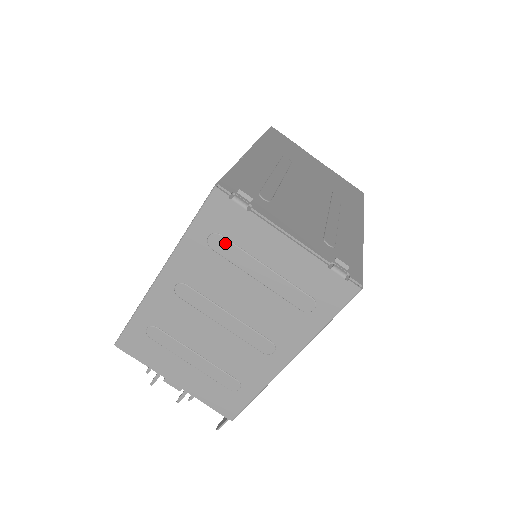
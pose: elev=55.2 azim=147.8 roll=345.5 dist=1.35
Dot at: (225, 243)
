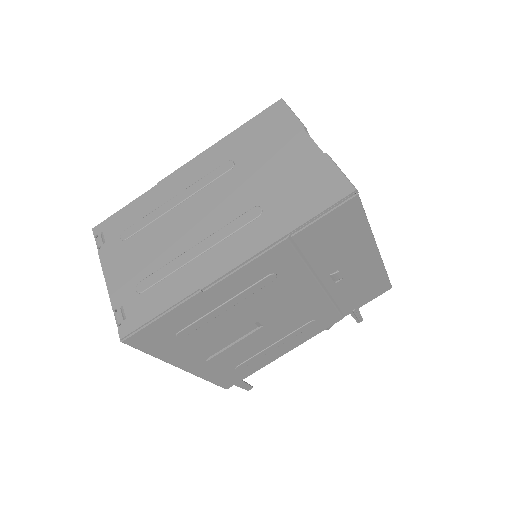
Dot at: occluded
